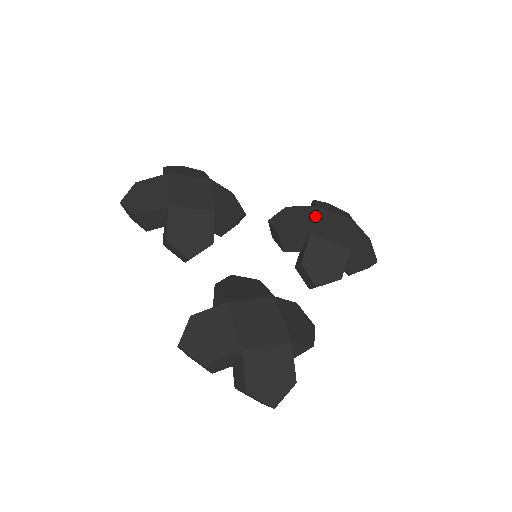
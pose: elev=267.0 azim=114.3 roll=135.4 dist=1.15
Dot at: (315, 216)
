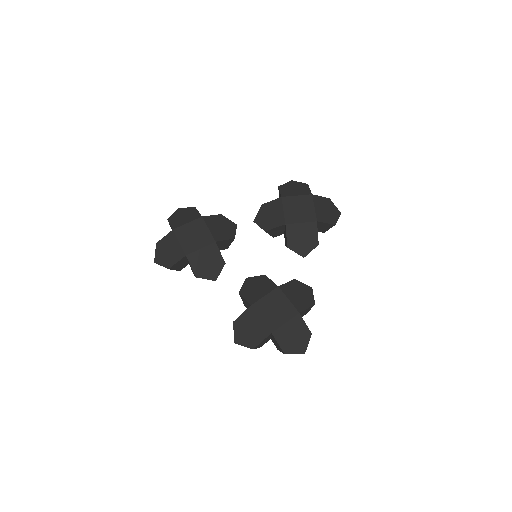
Dot at: (284, 207)
